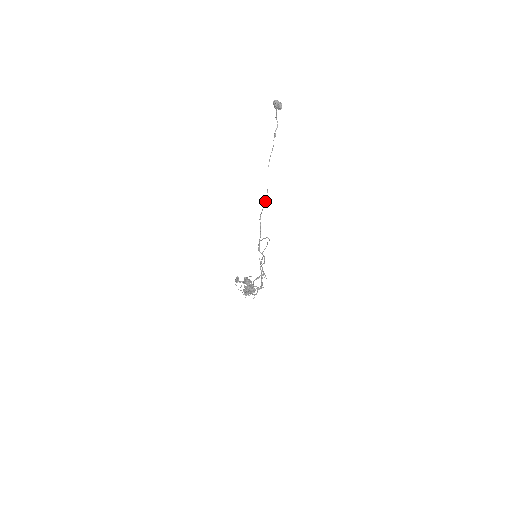
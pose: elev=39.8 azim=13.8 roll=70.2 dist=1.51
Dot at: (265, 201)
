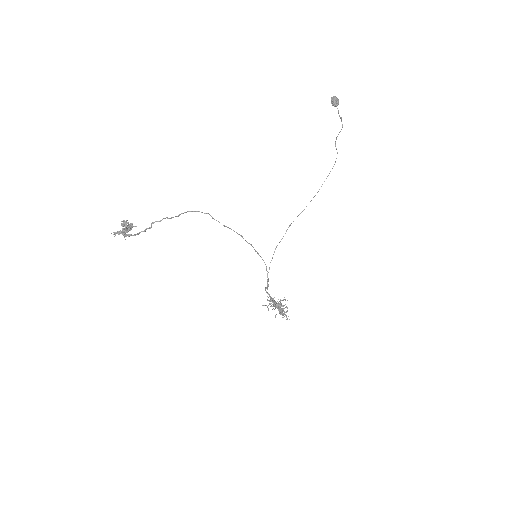
Dot at: (304, 209)
